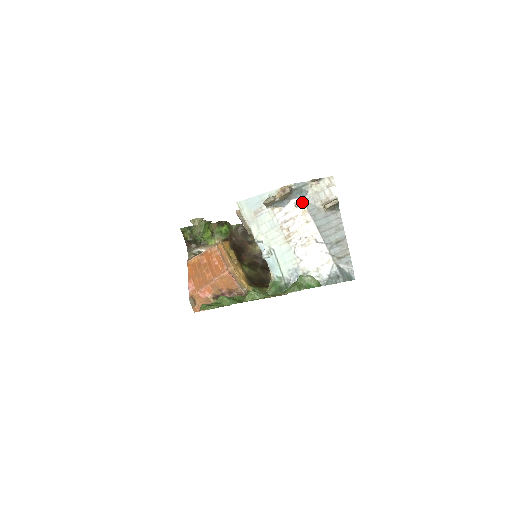
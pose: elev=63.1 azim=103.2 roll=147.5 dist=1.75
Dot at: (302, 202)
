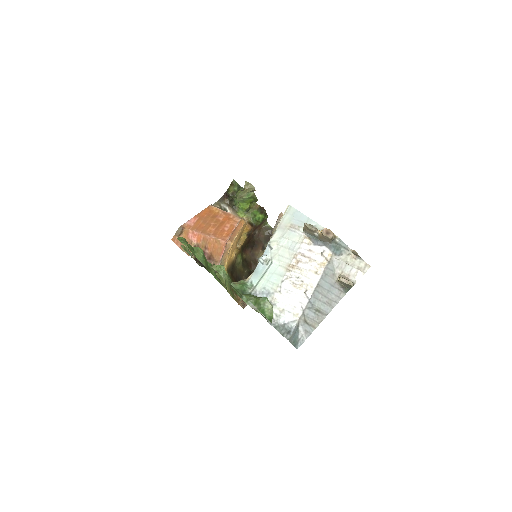
Dot at: (330, 256)
